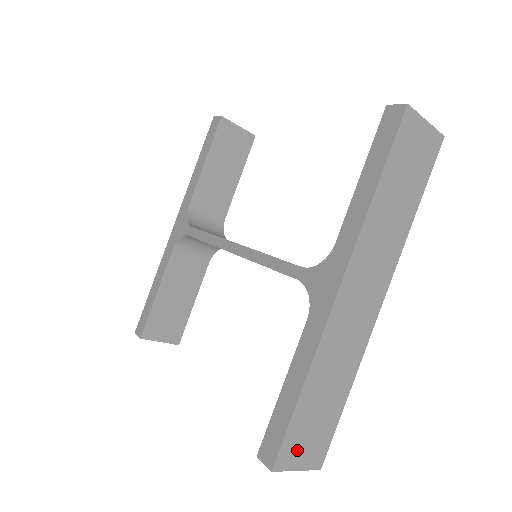
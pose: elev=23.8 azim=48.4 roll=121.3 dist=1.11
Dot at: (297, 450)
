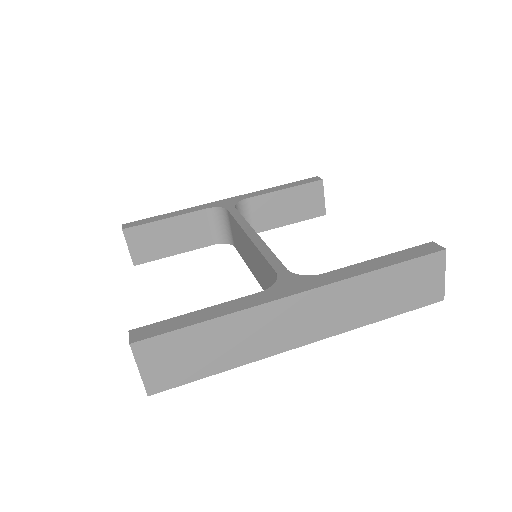
Dot at: (157, 356)
